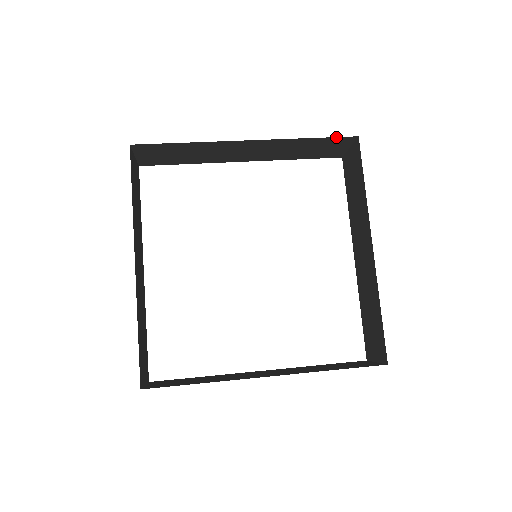
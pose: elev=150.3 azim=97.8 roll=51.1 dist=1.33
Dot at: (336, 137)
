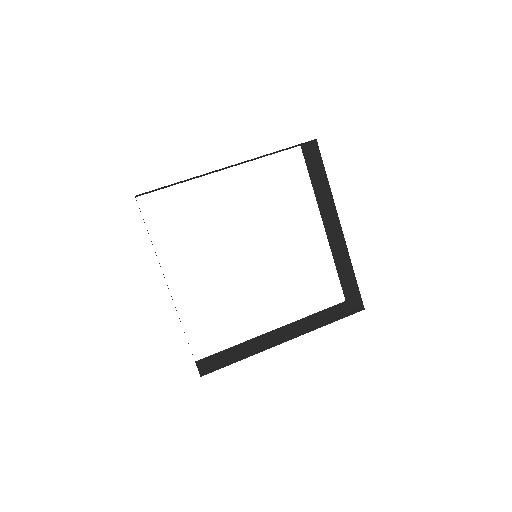
Dot at: occluded
